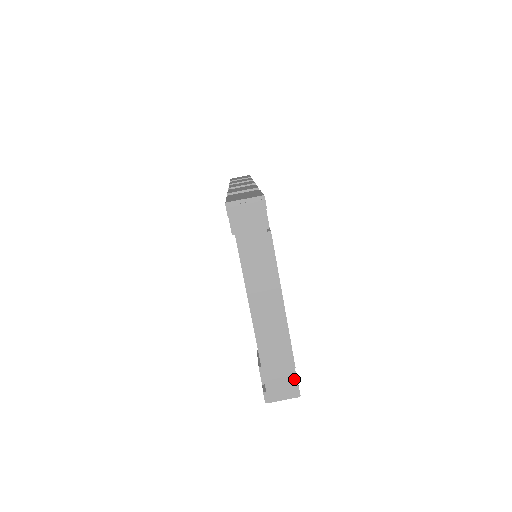
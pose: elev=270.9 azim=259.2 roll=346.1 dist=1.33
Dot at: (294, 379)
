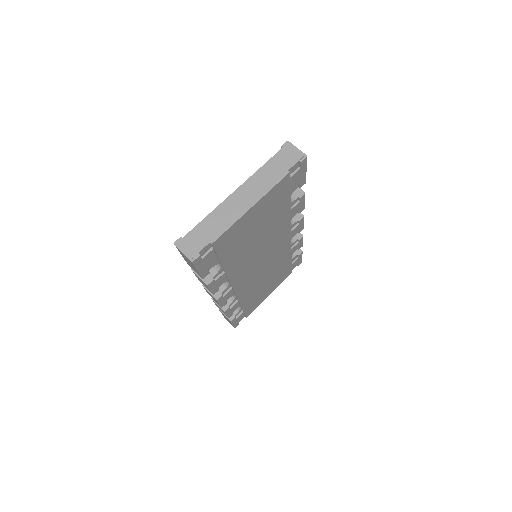
Dot at: (201, 257)
